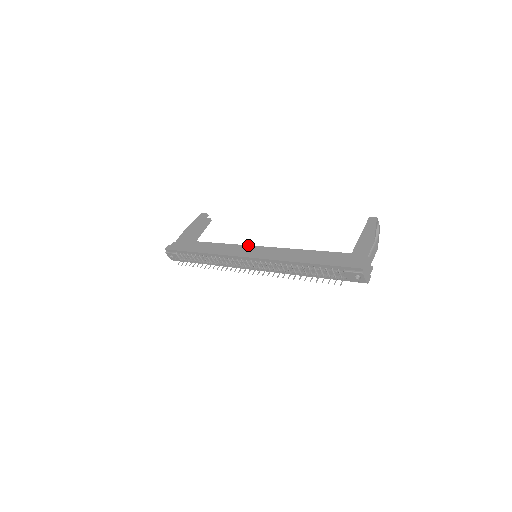
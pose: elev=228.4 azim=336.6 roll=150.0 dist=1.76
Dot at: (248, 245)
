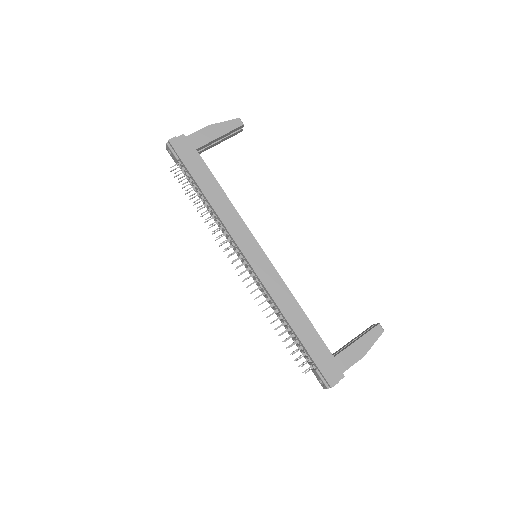
Dot at: occluded
